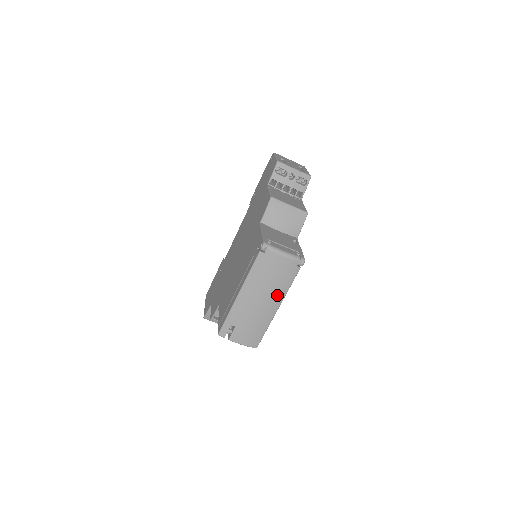
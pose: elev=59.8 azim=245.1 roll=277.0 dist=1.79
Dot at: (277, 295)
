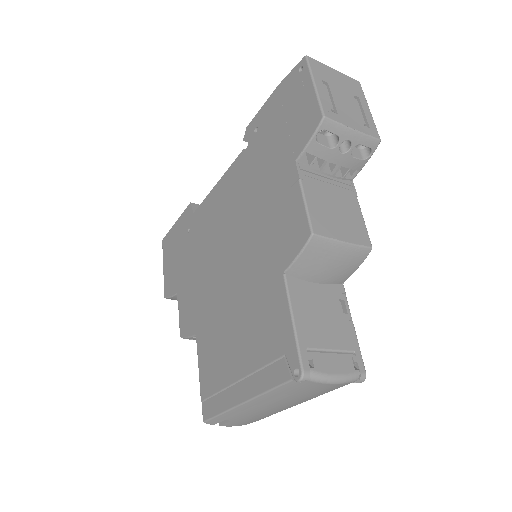
Dot at: (305, 400)
